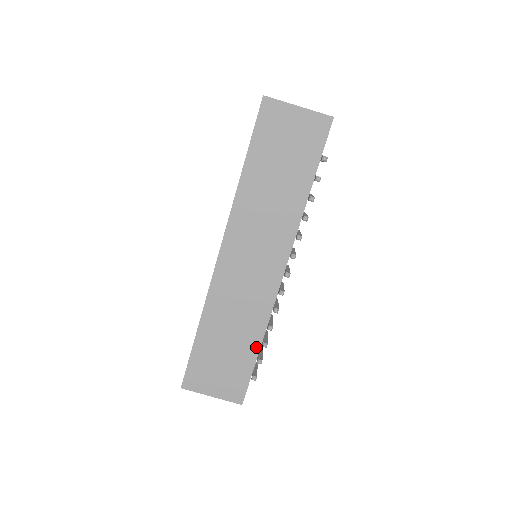
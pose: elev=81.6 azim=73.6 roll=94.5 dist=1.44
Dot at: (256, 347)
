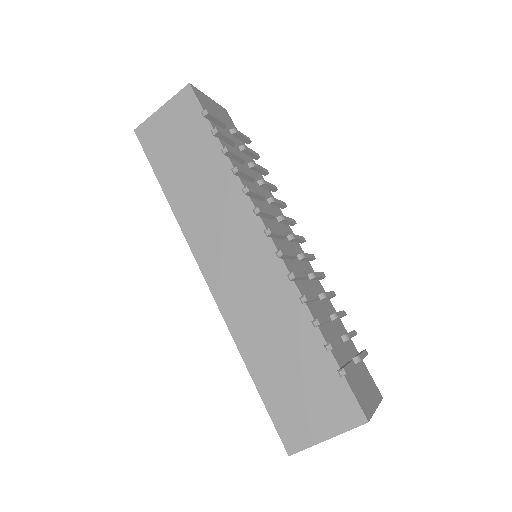
Dot at: (316, 336)
